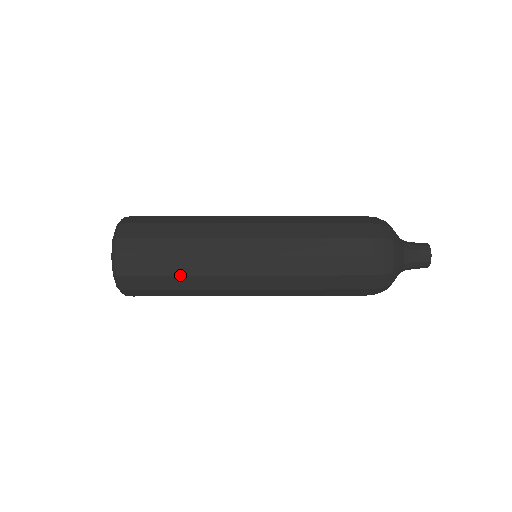
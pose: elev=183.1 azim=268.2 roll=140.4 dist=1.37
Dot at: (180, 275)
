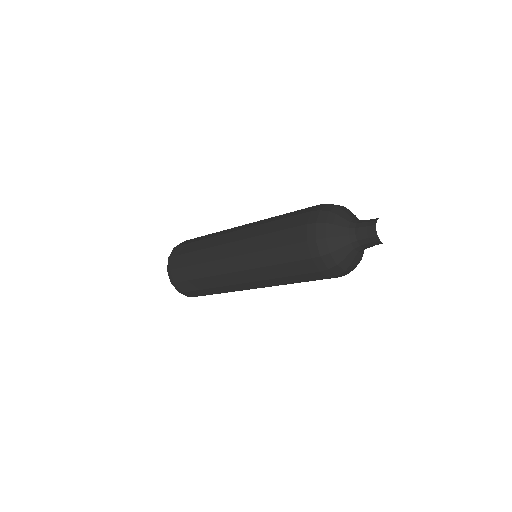
Dot at: (196, 250)
